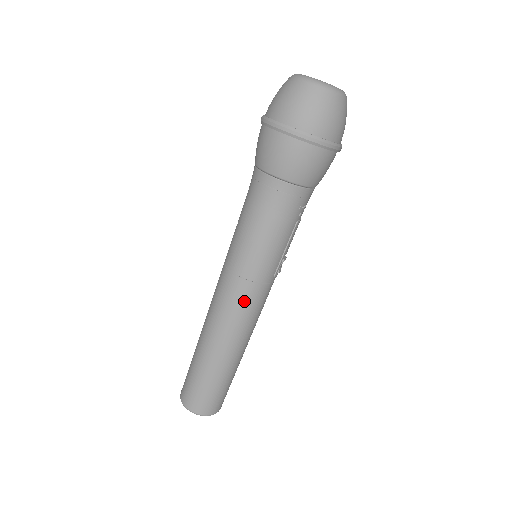
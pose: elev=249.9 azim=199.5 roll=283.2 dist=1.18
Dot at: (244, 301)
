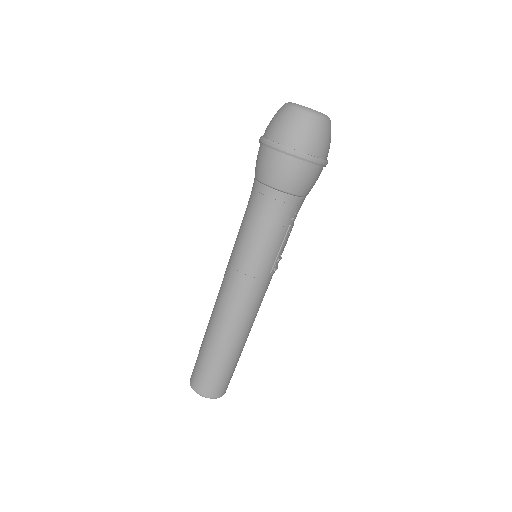
Dot at: (244, 294)
